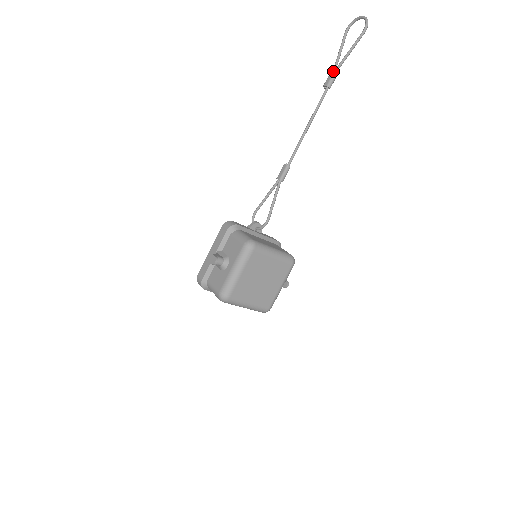
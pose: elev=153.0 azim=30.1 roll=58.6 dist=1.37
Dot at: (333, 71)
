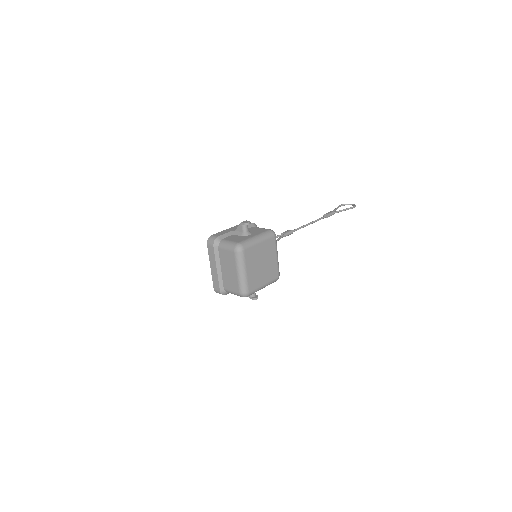
Dot at: (332, 211)
